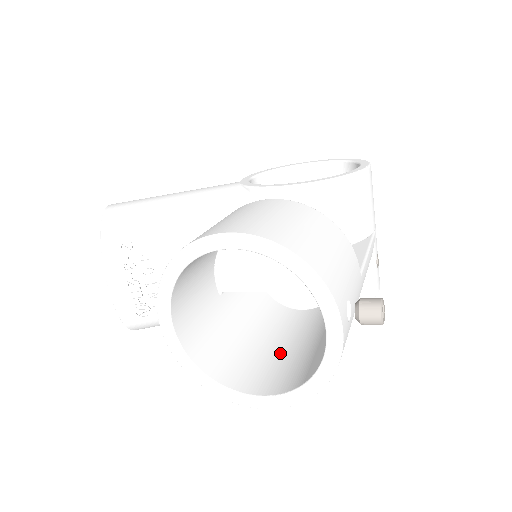
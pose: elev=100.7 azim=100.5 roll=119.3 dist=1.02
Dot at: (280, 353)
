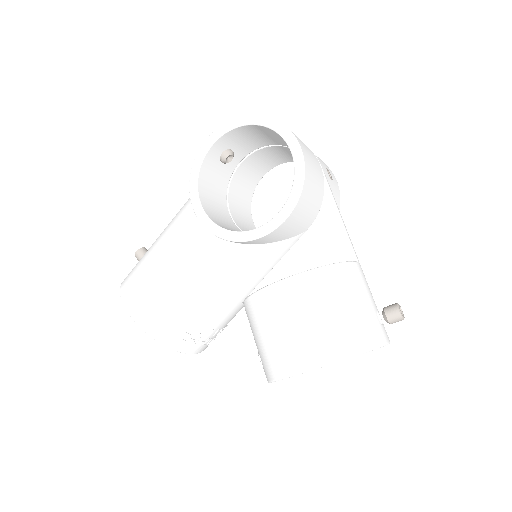
Dot at: occluded
